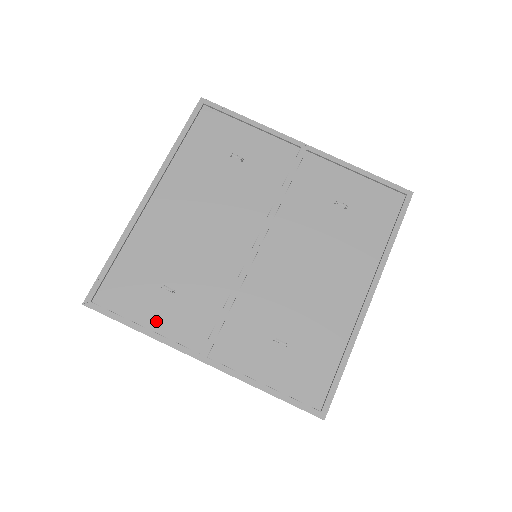
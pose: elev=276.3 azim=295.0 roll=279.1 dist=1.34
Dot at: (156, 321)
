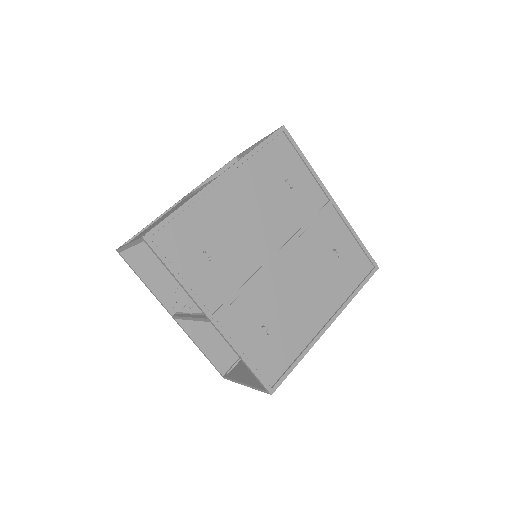
Dot at: (190, 276)
